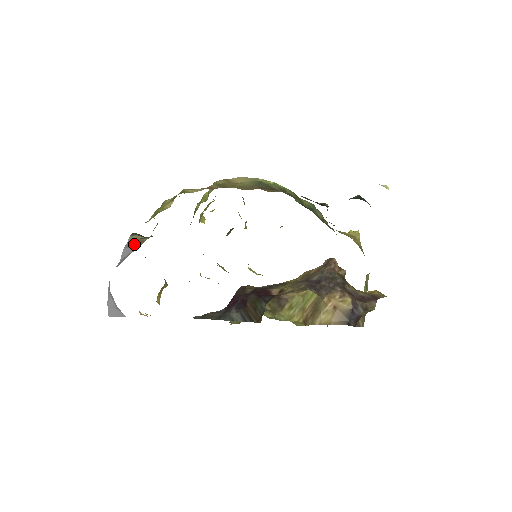
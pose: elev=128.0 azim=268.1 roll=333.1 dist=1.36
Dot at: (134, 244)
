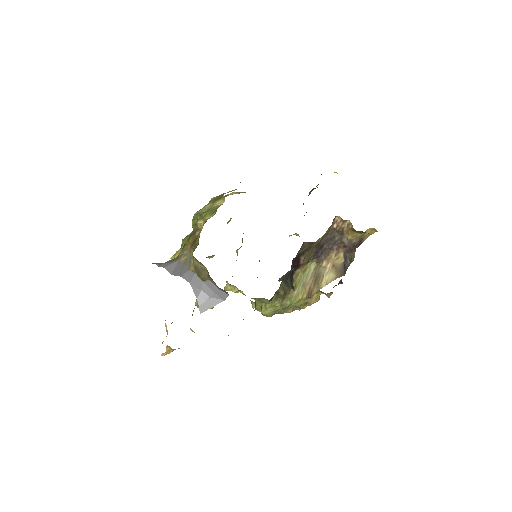
Dot at: (171, 262)
